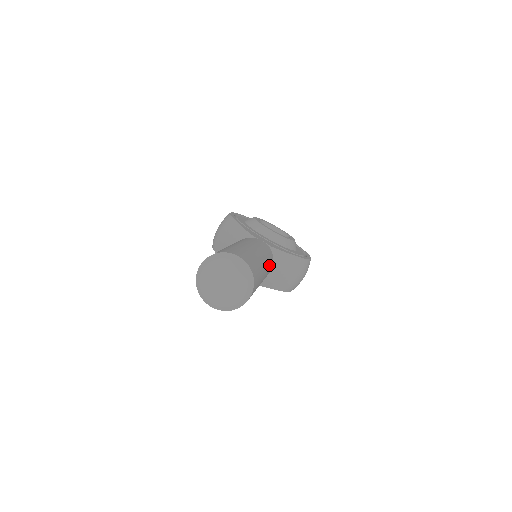
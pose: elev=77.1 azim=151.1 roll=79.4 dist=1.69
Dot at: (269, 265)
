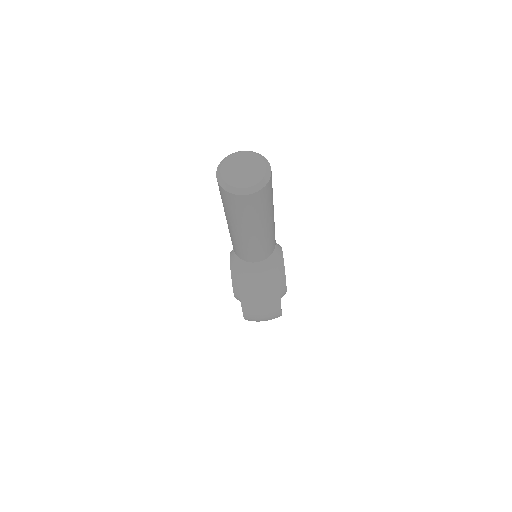
Dot at: (265, 244)
